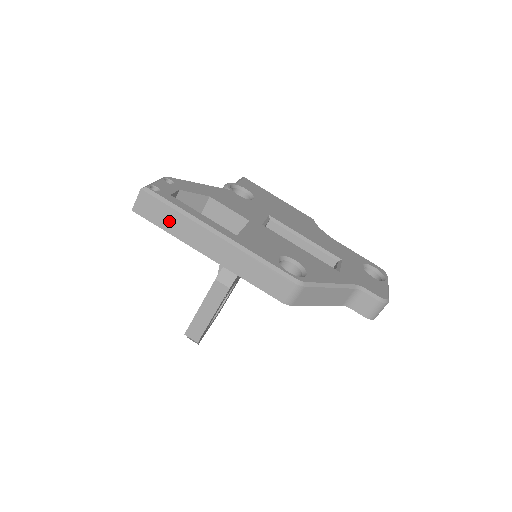
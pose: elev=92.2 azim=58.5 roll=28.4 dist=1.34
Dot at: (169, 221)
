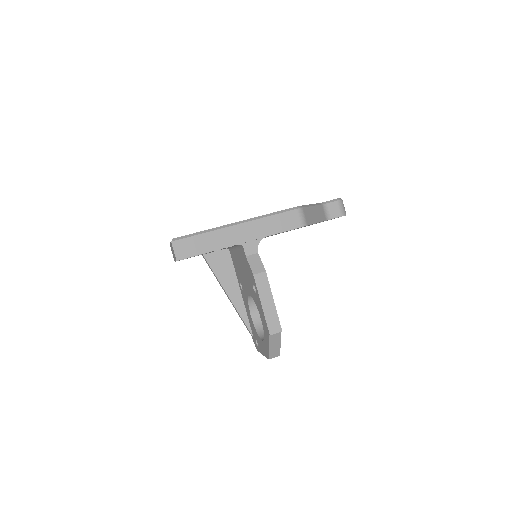
Dot at: (203, 244)
